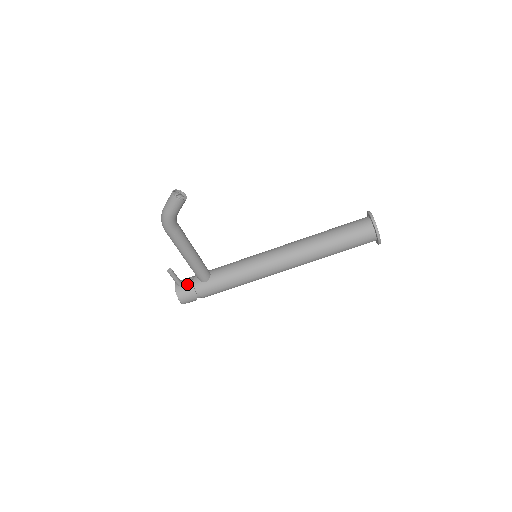
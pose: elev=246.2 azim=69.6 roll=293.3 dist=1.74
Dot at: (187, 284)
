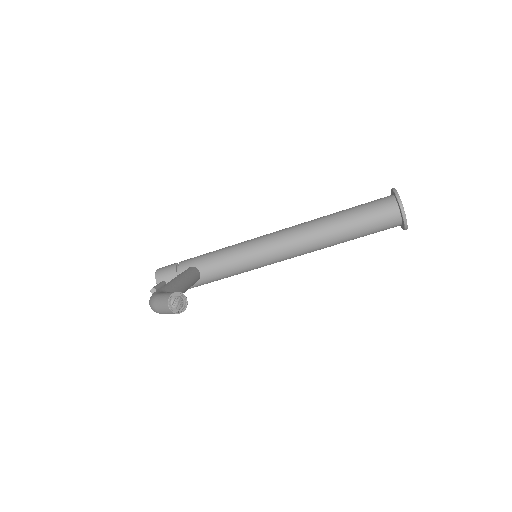
Dot at: occluded
